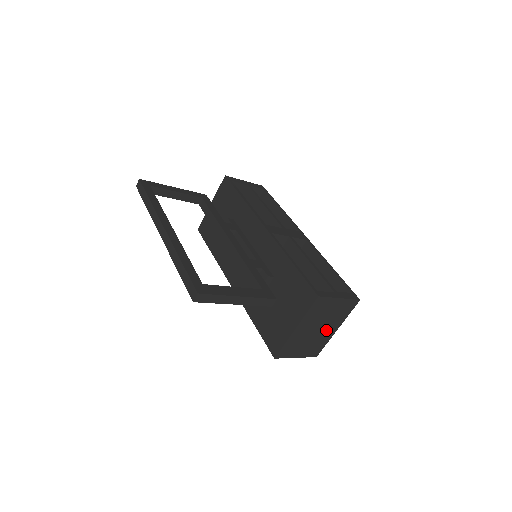
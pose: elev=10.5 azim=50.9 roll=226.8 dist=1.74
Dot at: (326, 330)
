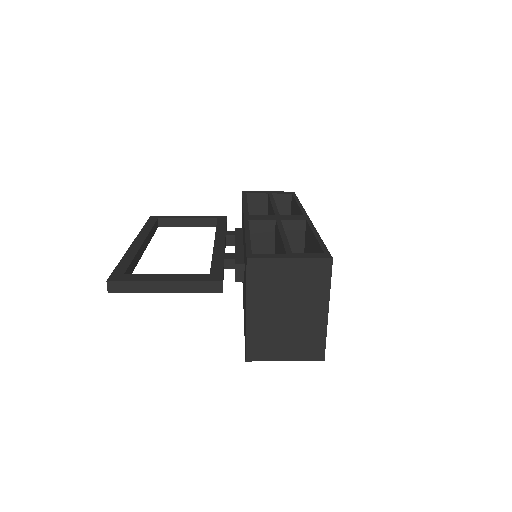
Dot at: (306, 313)
